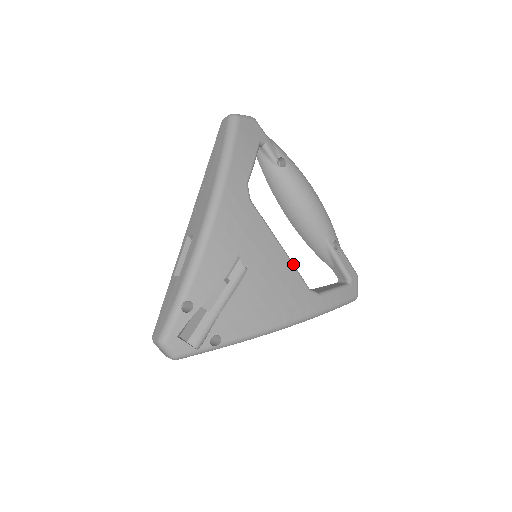
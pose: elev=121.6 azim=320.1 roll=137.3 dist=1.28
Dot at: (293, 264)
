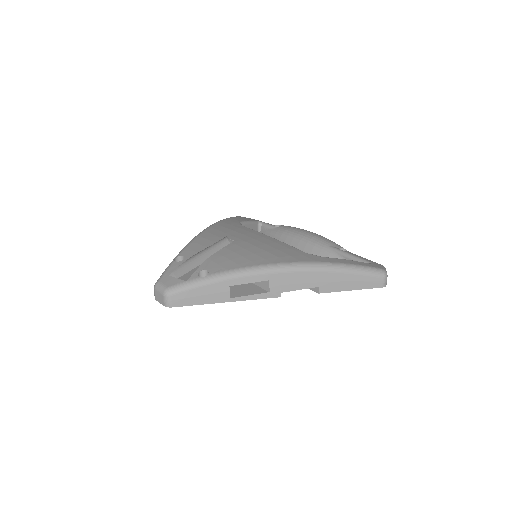
Dot at: (285, 243)
